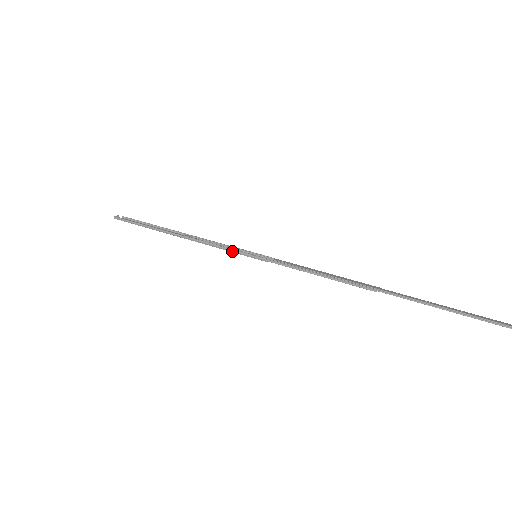
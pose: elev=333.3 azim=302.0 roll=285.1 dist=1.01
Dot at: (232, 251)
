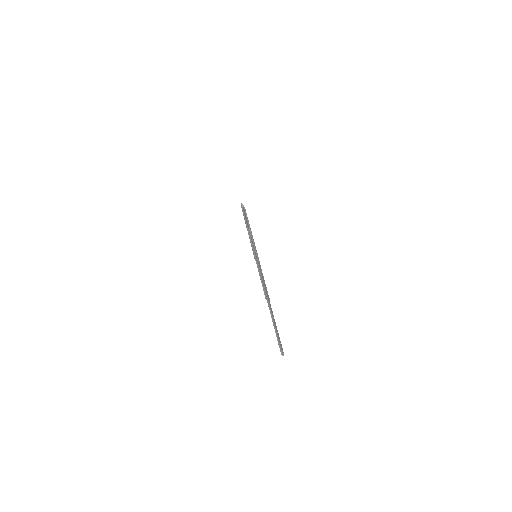
Dot at: (252, 246)
